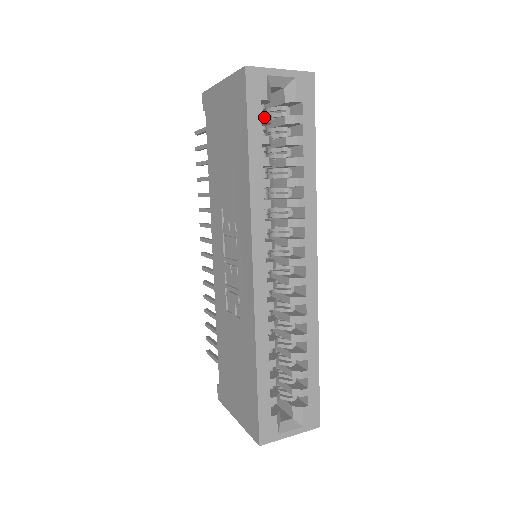
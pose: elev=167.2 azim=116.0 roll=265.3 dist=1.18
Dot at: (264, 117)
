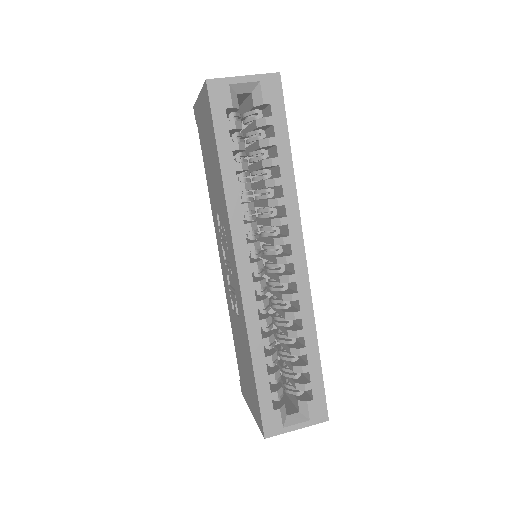
Dot at: (231, 125)
